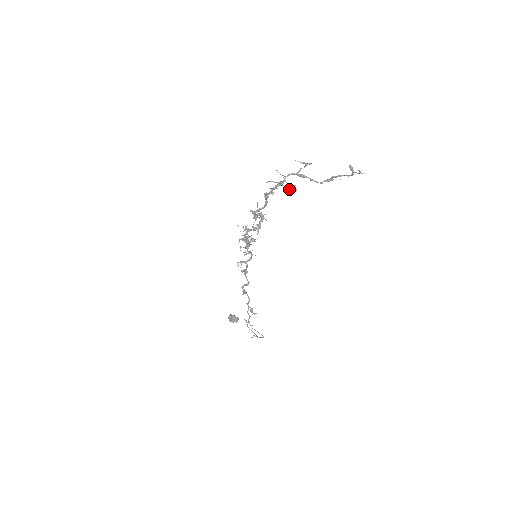
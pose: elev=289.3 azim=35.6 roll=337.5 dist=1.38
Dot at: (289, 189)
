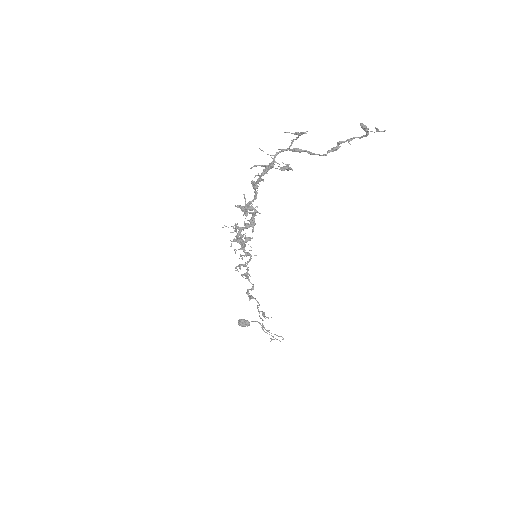
Dot at: occluded
